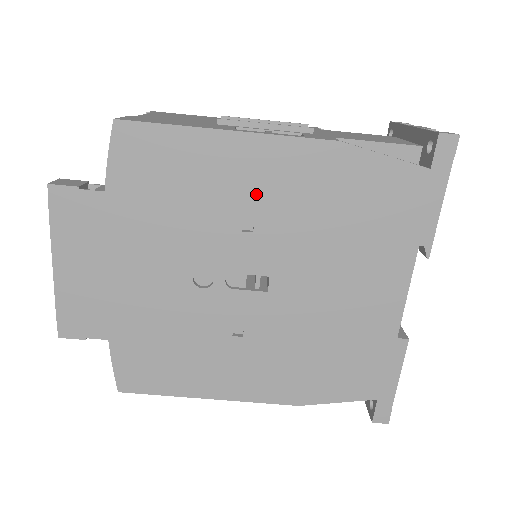
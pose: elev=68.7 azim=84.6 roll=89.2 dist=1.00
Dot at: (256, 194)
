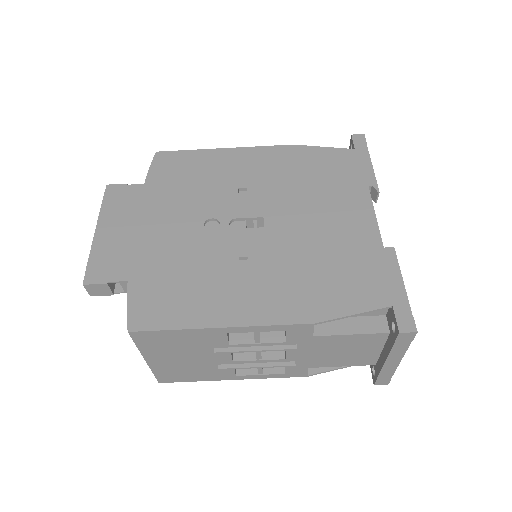
Dot at: (246, 173)
